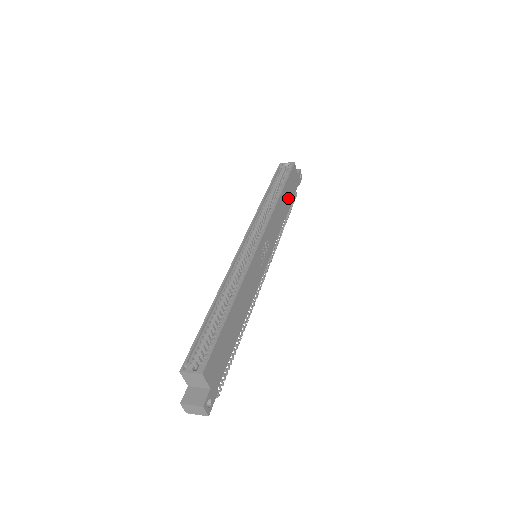
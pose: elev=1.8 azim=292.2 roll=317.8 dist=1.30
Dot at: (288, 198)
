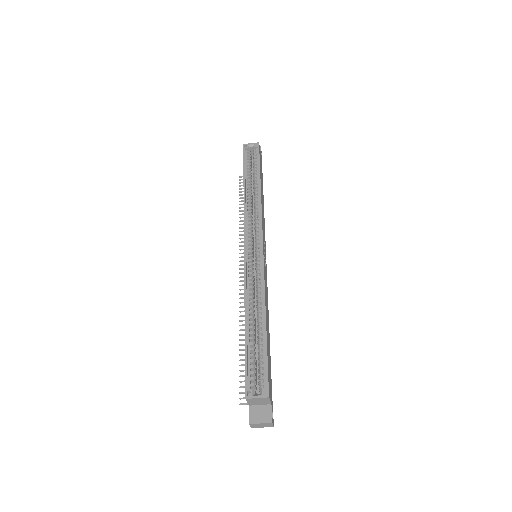
Dot at: (262, 184)
